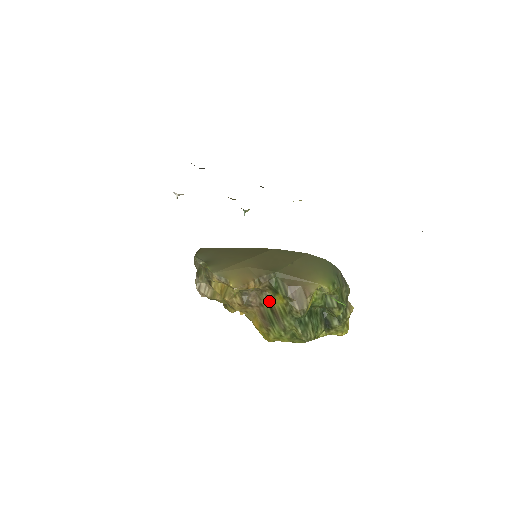
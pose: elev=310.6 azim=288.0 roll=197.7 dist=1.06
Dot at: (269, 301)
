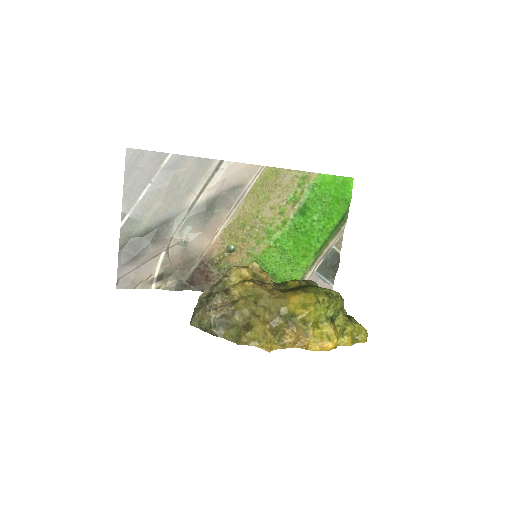
Dot at: (286, 289)
